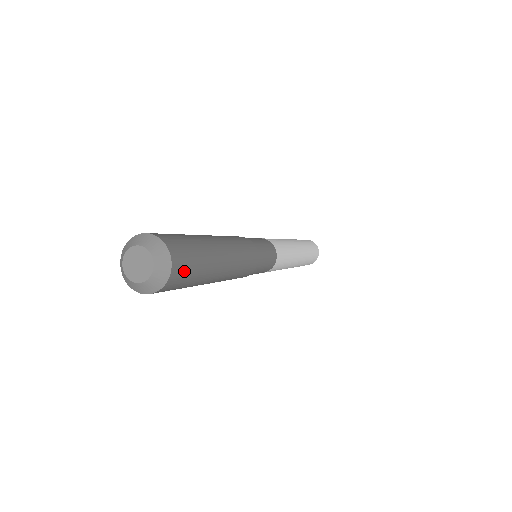
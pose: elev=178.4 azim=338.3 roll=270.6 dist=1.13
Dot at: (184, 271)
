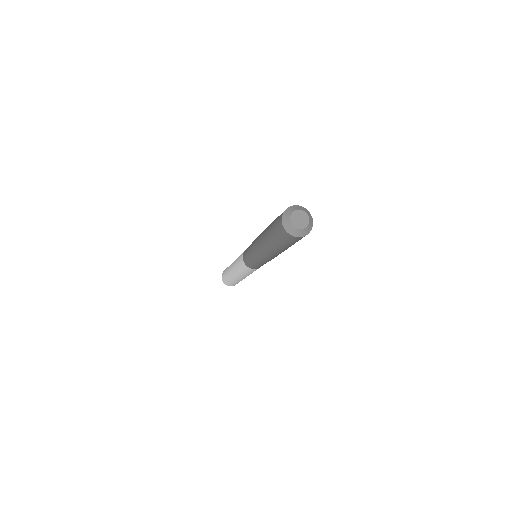
Dot at: occluded
